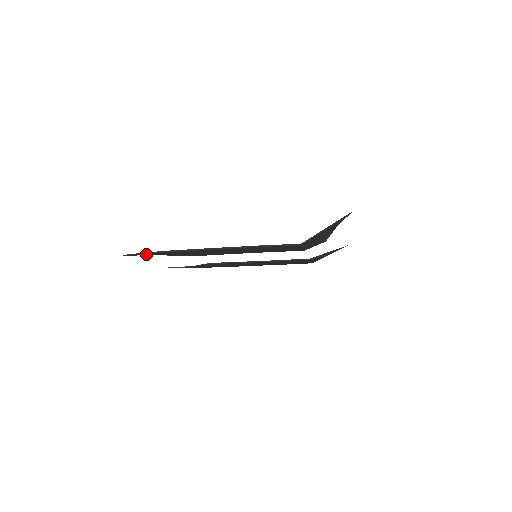
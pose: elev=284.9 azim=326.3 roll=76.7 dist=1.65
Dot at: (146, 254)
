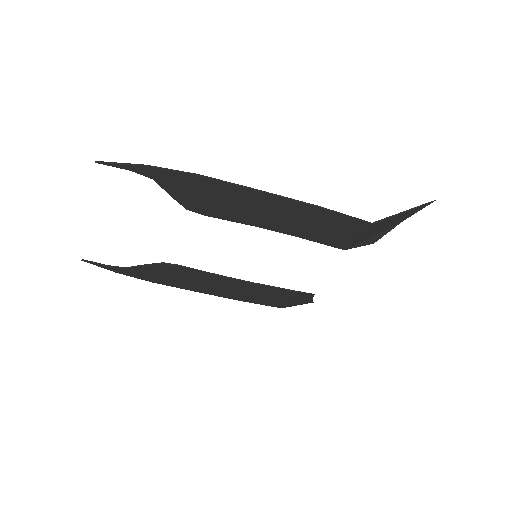
Dot at: (144, 170)
